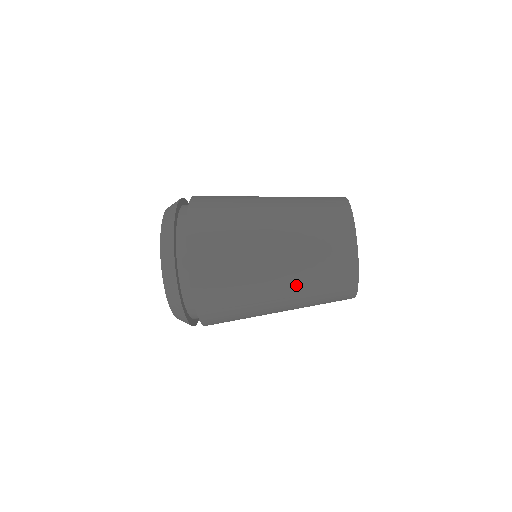
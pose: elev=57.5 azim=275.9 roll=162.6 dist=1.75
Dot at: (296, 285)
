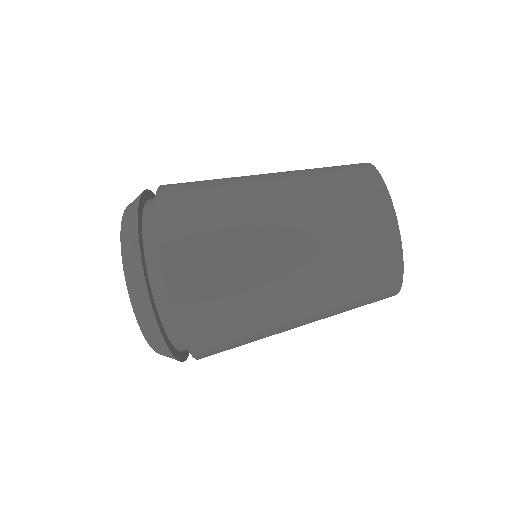
Dot at: (322, 313)
